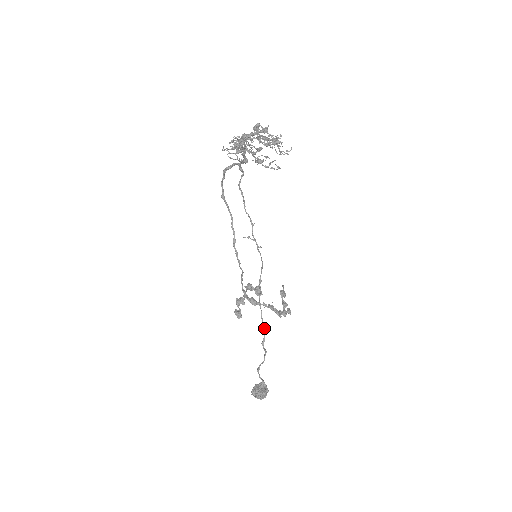
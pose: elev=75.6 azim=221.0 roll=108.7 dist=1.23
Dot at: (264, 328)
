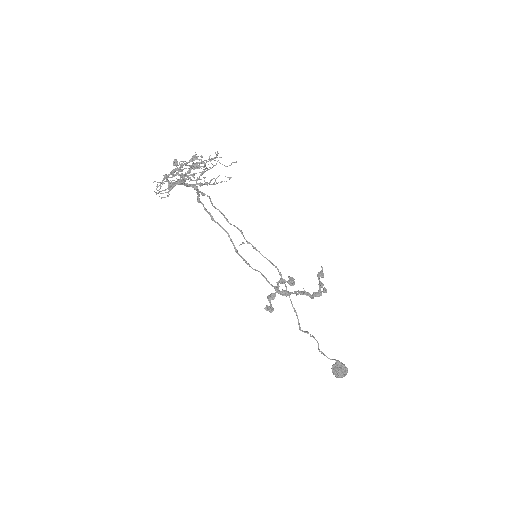
Dot at: (296, 314)
